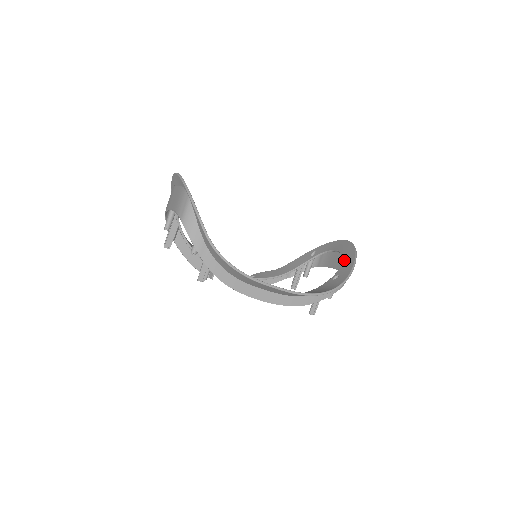
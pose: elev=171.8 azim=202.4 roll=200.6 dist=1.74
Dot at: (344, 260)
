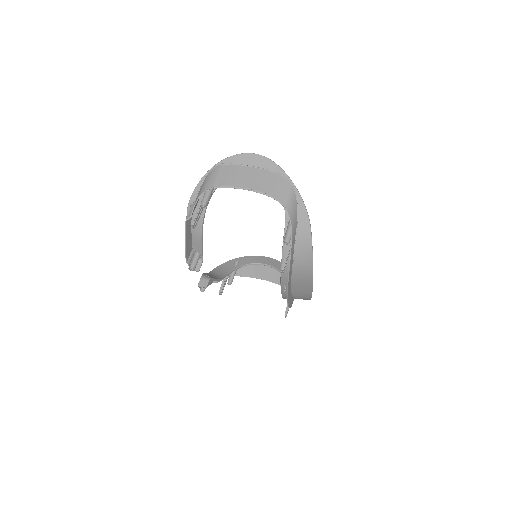
Dot at: occluded
